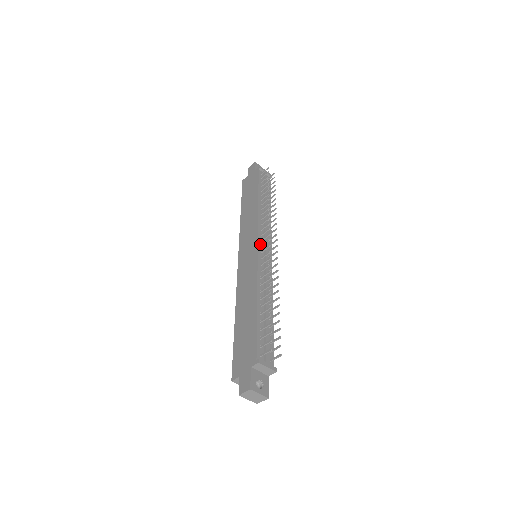
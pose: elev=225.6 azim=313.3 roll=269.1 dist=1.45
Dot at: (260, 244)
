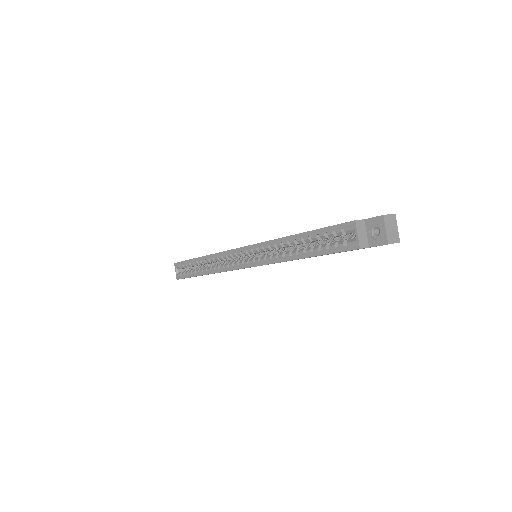
Dot at: occluded
